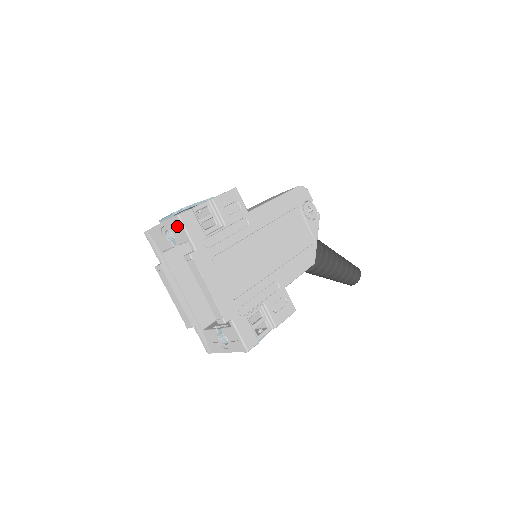
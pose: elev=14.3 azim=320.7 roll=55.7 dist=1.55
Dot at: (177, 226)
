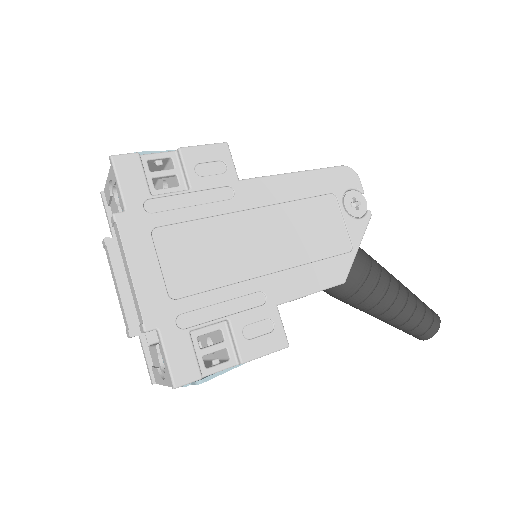
Dot at: occluded
